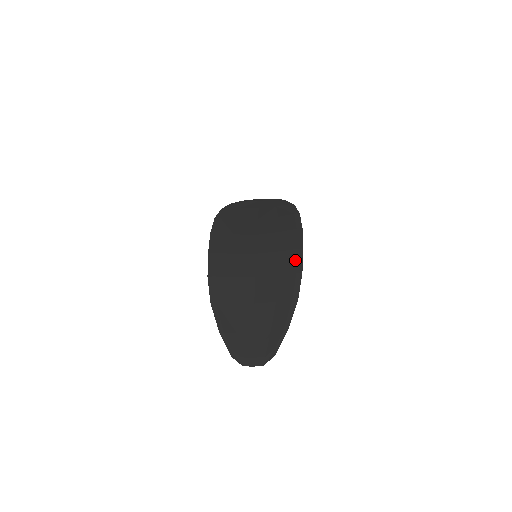
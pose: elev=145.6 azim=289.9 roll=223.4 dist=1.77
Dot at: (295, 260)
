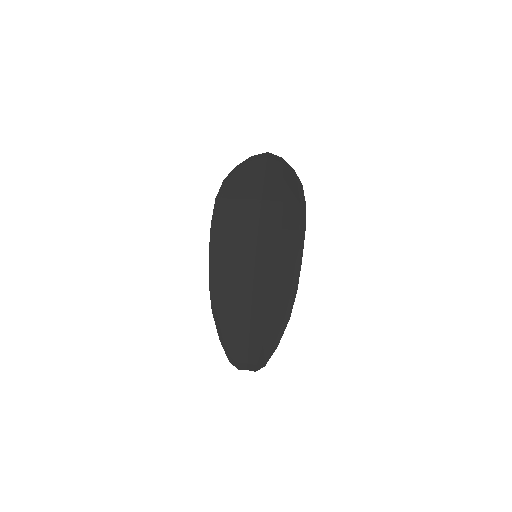
Dot at: (292, 274)
